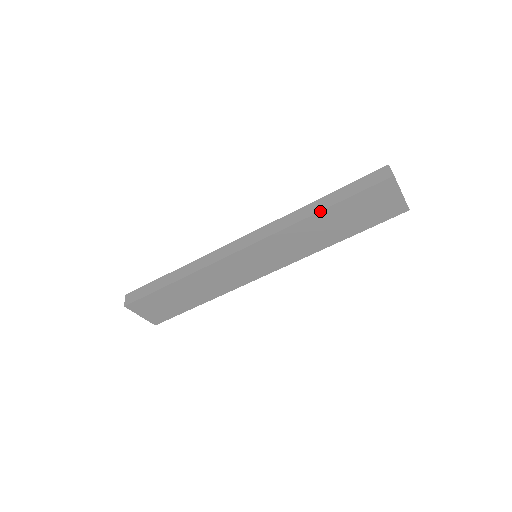
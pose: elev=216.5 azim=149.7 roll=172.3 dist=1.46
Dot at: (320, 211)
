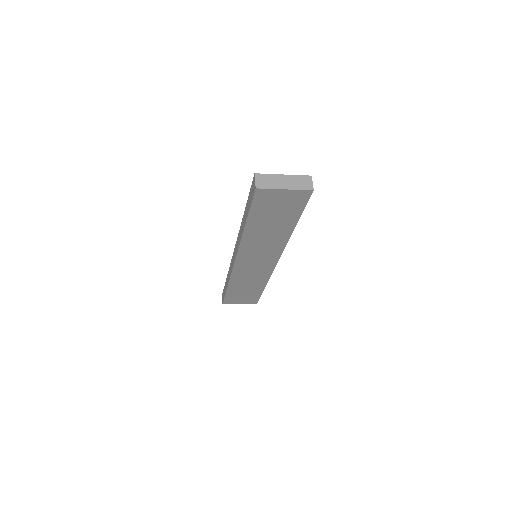
Dot at: (244, 228)
